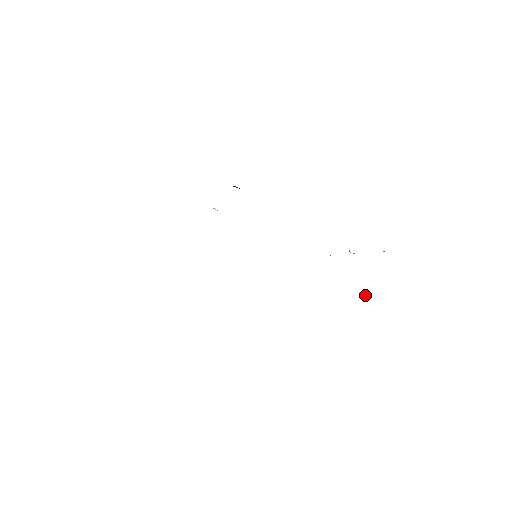
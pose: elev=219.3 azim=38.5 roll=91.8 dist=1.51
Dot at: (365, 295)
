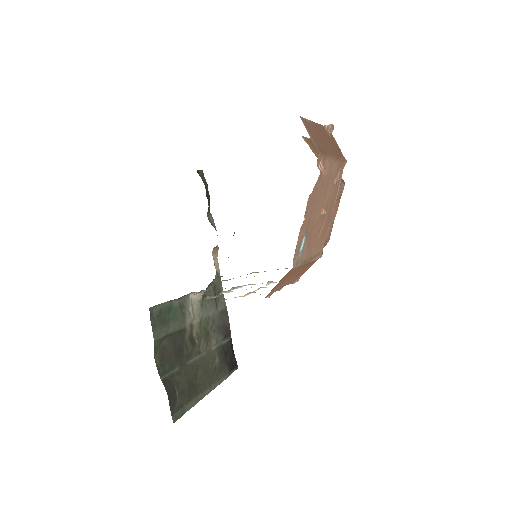
Dot at: (327, 168)
